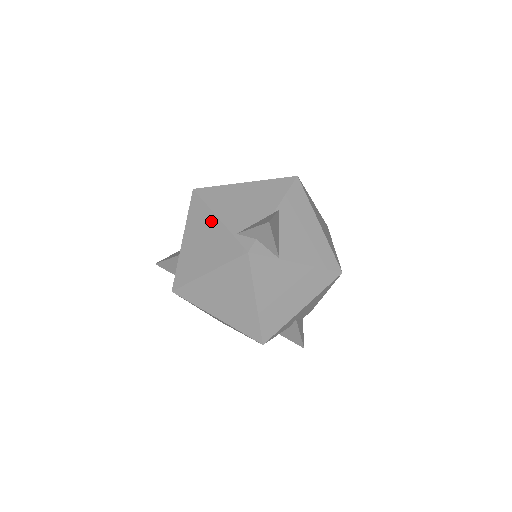
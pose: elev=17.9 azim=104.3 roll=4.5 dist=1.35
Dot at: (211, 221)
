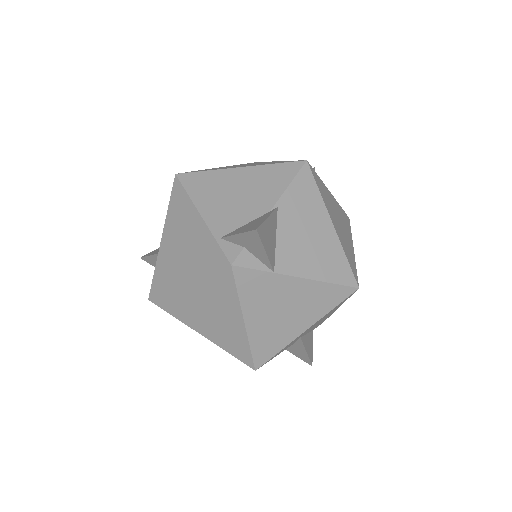
Dot at: (192, 218)
